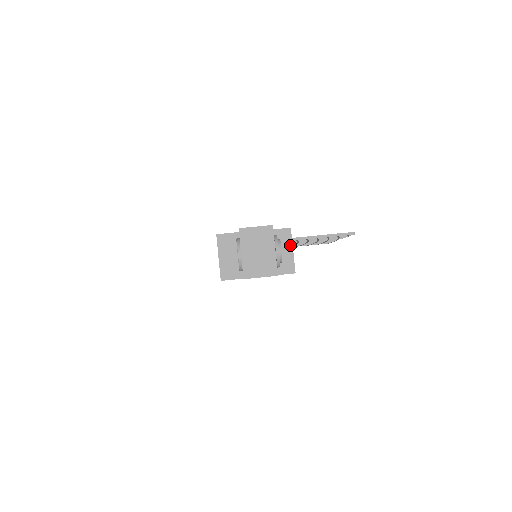
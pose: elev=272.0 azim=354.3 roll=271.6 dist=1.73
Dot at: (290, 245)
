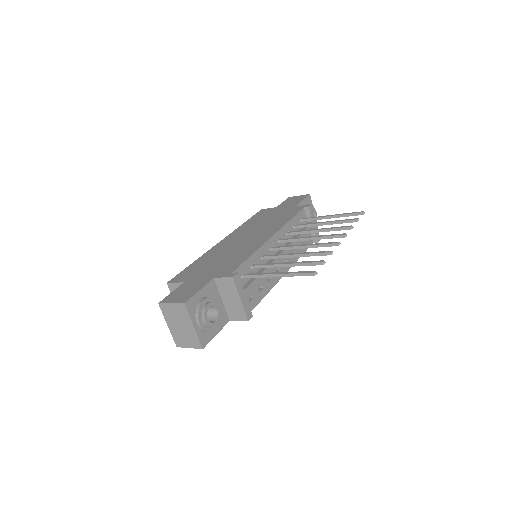
Dot at: (236, 294)
